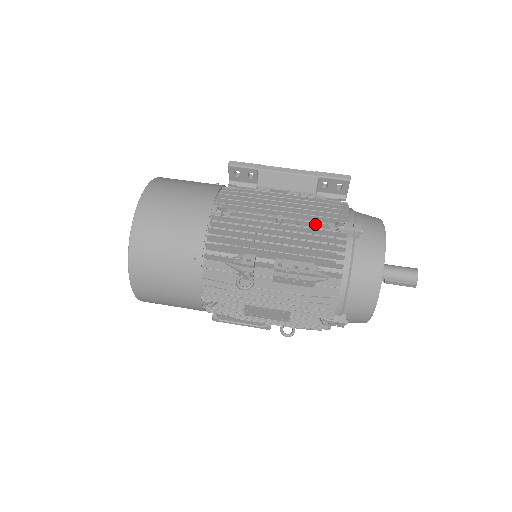
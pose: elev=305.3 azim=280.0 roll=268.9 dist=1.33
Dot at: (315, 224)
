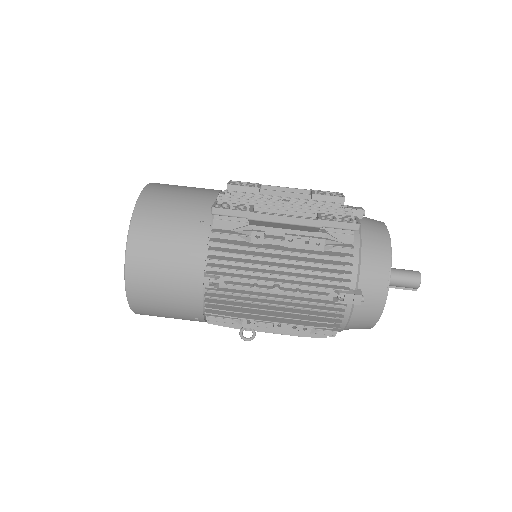
Dot at: (314, 294)
